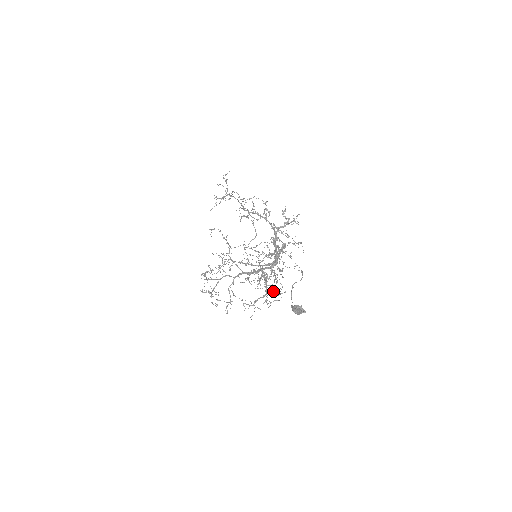
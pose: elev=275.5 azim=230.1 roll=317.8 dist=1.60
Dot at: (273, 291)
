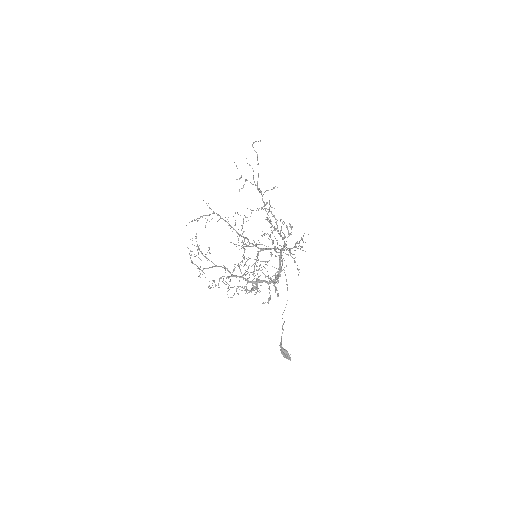
Dot at: (251, 272)
